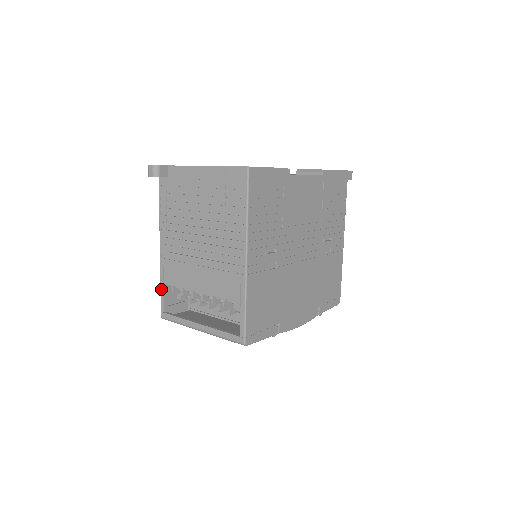
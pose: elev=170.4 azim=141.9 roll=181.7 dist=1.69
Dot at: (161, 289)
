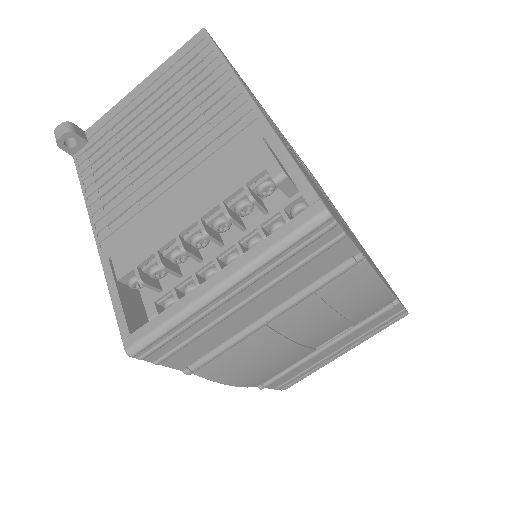
Dot at: (112, 297)
